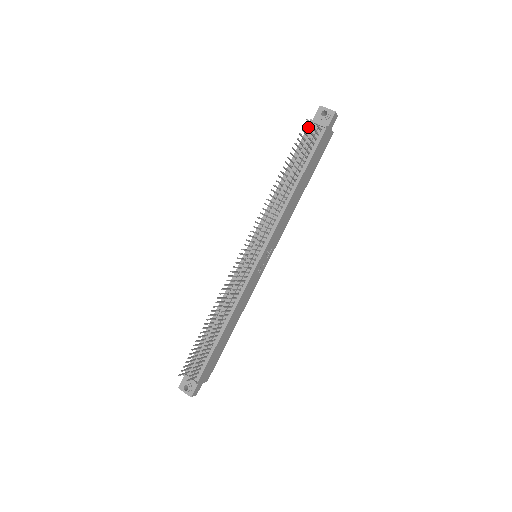
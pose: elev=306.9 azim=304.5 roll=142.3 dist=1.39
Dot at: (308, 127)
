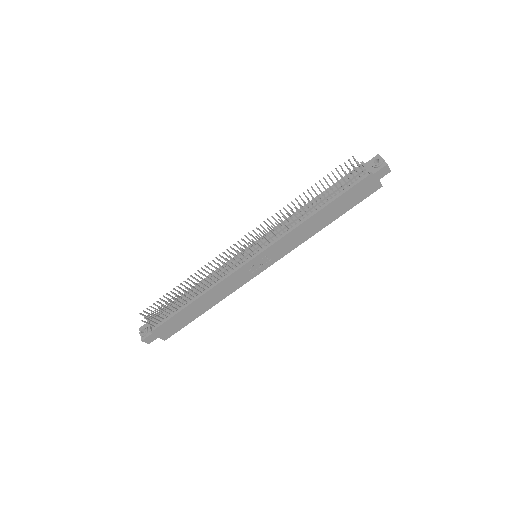
Dot at: (357, 167)
